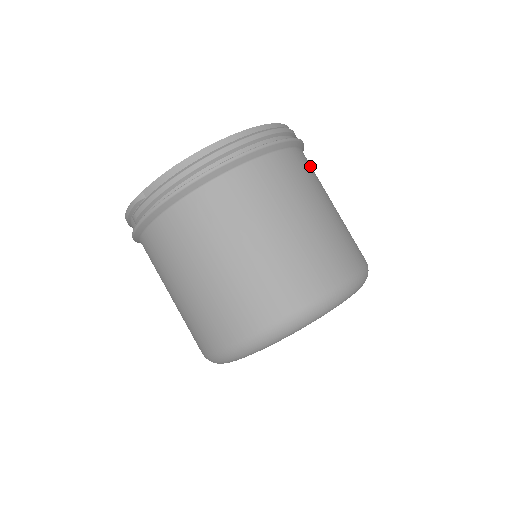
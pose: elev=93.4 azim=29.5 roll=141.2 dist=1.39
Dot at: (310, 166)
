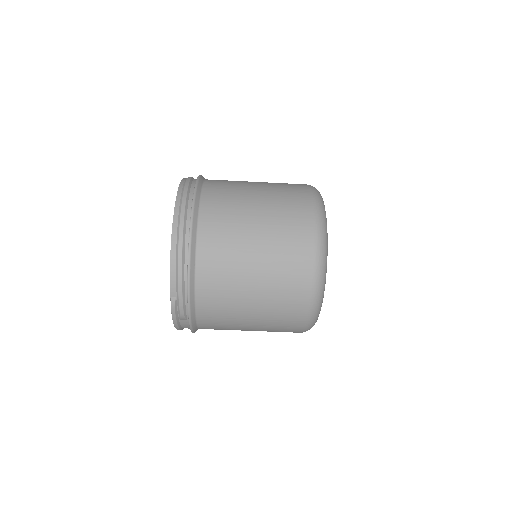
Dot at: (221, 180)
